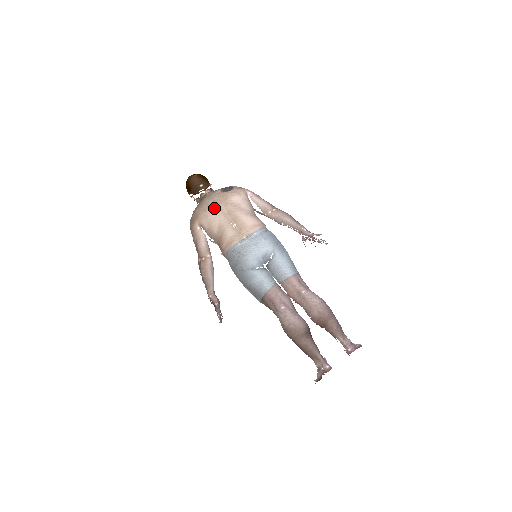
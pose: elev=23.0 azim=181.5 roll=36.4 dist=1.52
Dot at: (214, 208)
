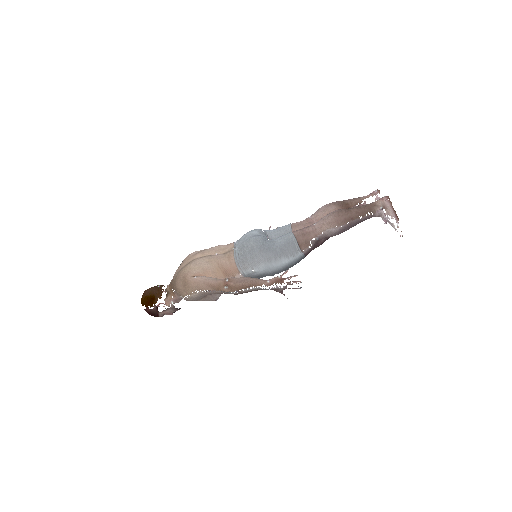
Dot at: (189, 263)
